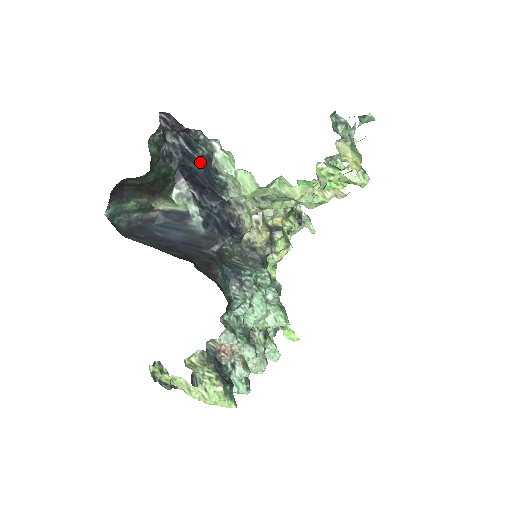
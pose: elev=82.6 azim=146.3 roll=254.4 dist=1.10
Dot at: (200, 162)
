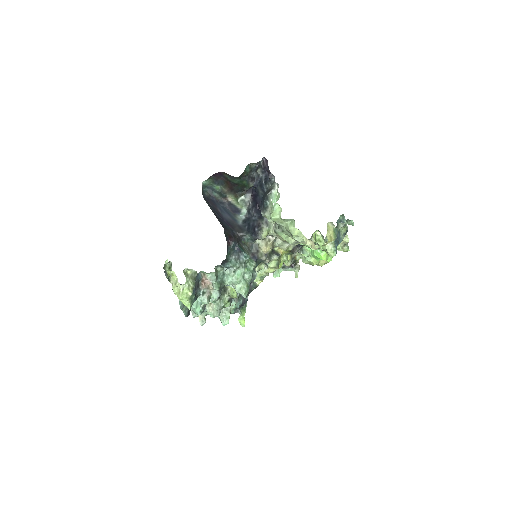
Dot at: (264, 190)
